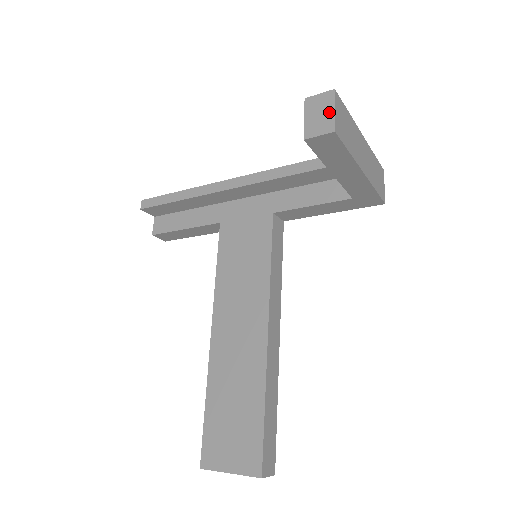
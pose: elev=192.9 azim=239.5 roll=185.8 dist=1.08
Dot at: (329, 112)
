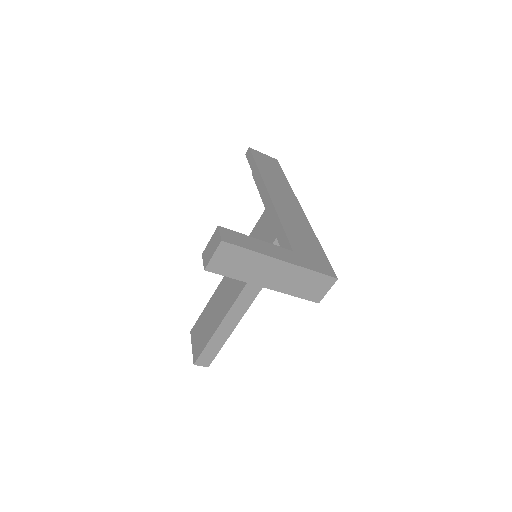
Dot at: (212, 253)
